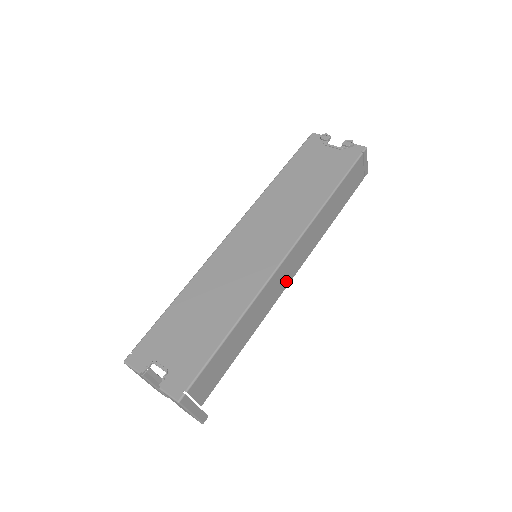
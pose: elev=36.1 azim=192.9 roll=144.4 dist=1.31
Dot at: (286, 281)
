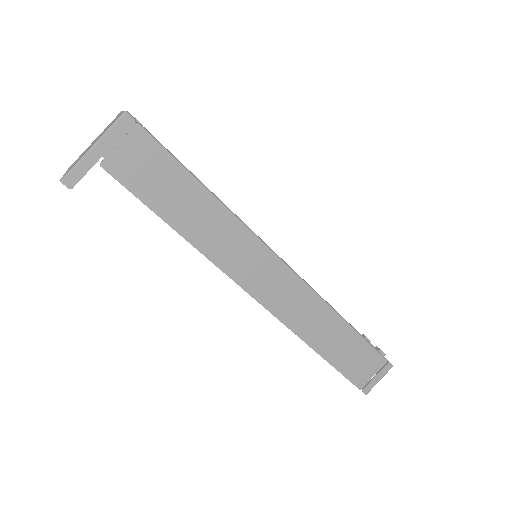
Dot at: (251, 283)
